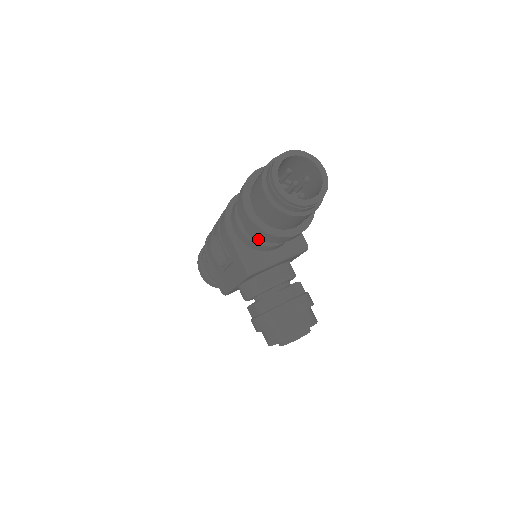
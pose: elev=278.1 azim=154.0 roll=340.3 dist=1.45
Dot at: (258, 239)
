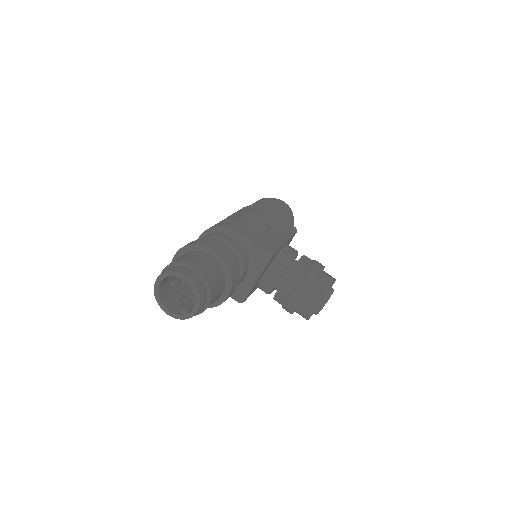
Dot at: occluded
